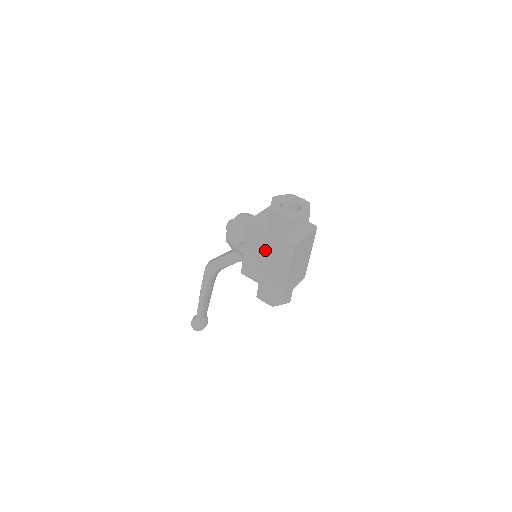
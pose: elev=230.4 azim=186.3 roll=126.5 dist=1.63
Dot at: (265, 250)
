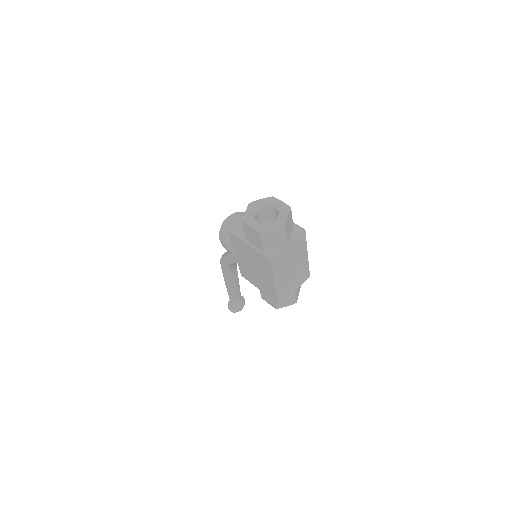
Dot at: (250, 259)
